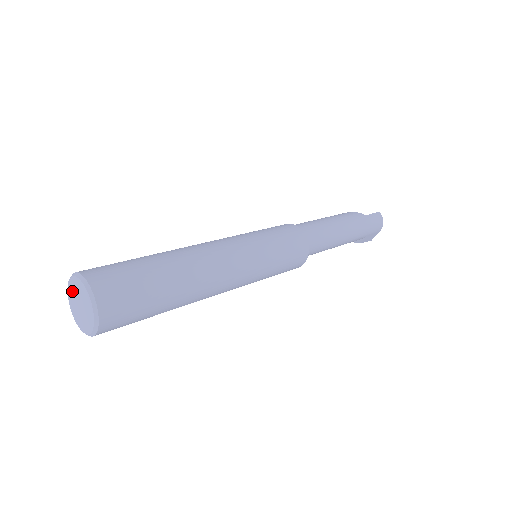
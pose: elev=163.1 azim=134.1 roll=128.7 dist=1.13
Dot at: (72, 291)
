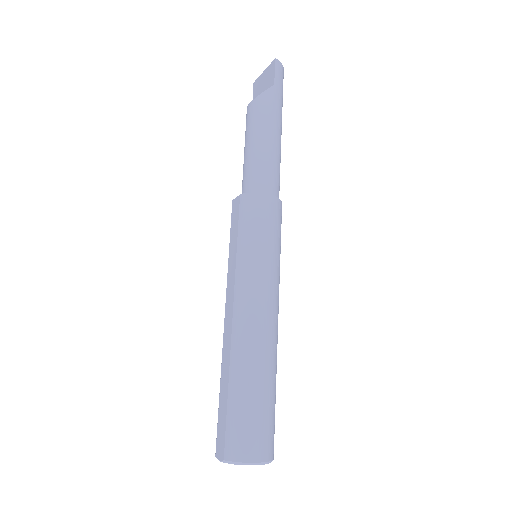
Dot at: occluded
